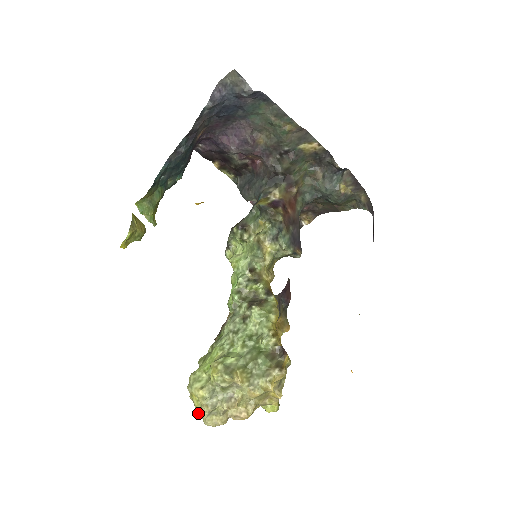
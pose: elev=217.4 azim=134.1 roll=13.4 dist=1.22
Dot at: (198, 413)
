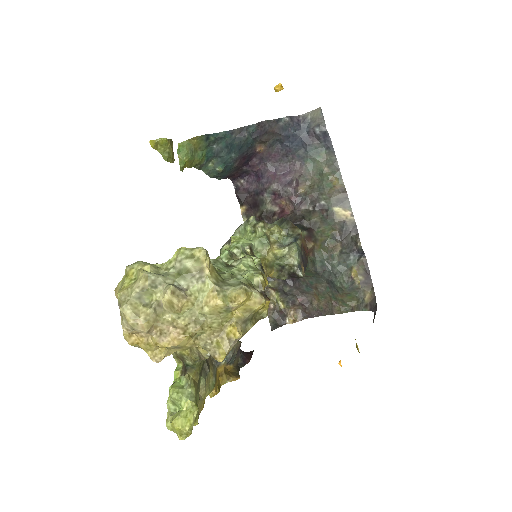
Dot at: (122, 292)
